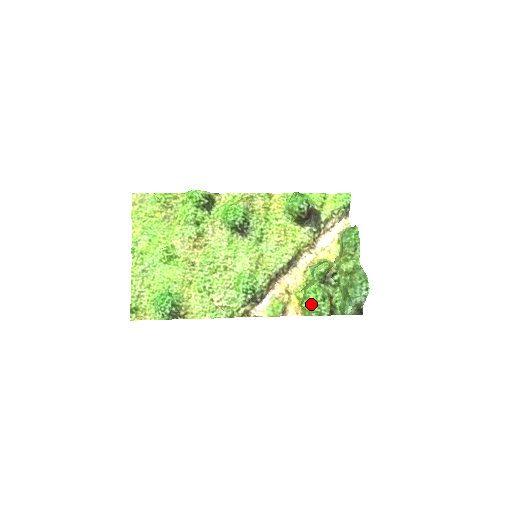
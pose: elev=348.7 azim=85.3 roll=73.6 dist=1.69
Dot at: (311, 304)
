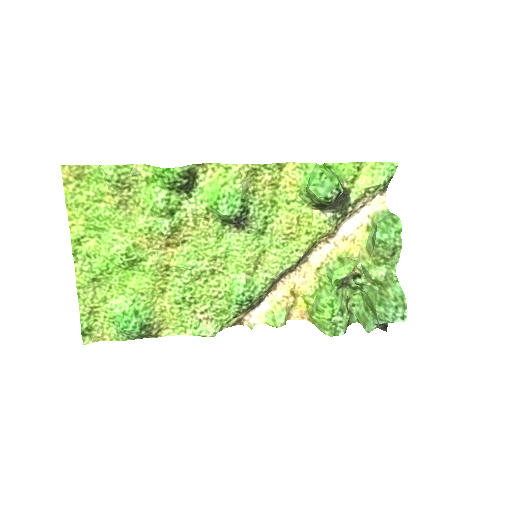
Dot at: (325, 320)
